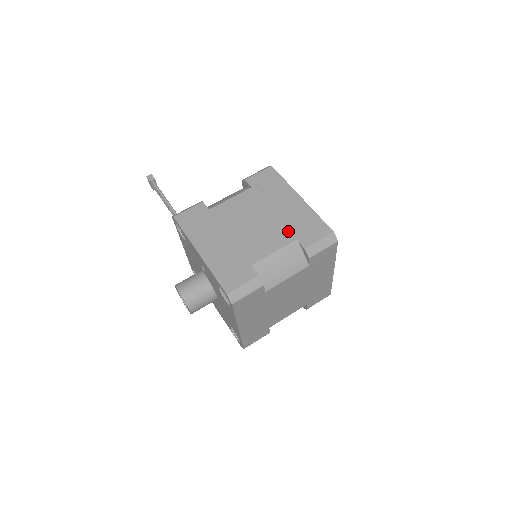
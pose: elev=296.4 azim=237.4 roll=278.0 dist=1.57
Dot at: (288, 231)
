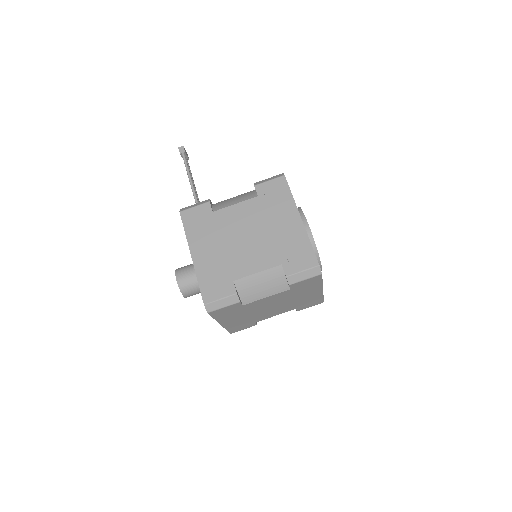
Dot at: (277, 253)
